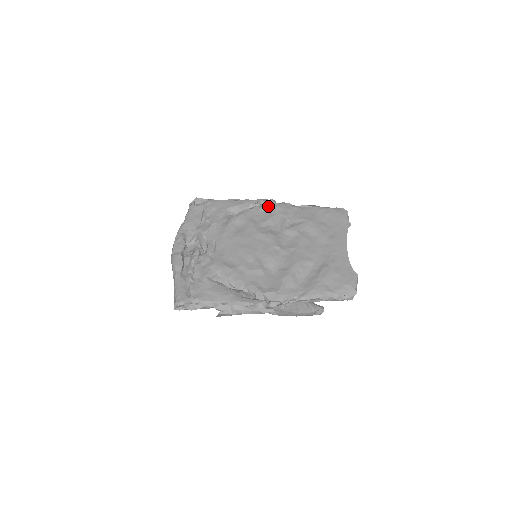
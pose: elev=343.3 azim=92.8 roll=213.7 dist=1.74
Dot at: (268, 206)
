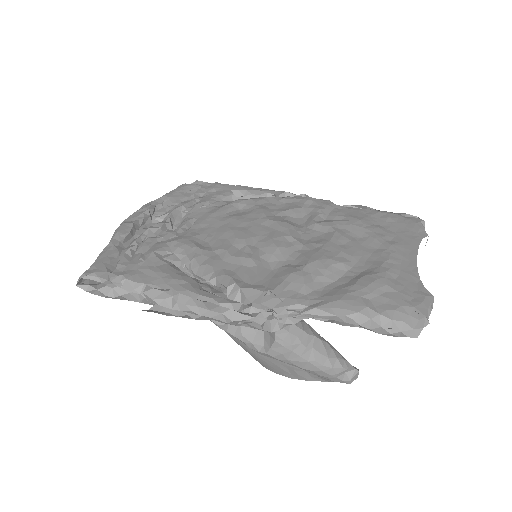
Dot at: (295, 198)
